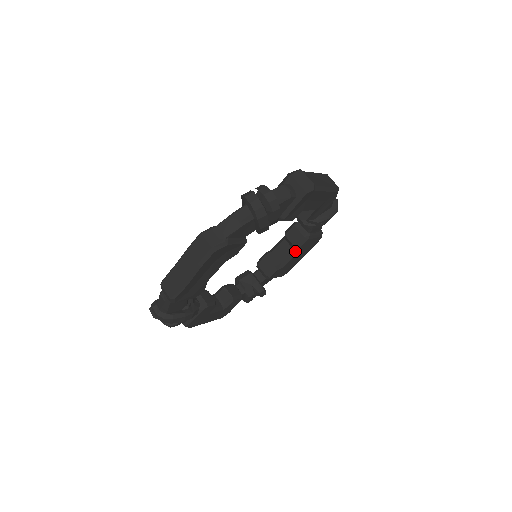
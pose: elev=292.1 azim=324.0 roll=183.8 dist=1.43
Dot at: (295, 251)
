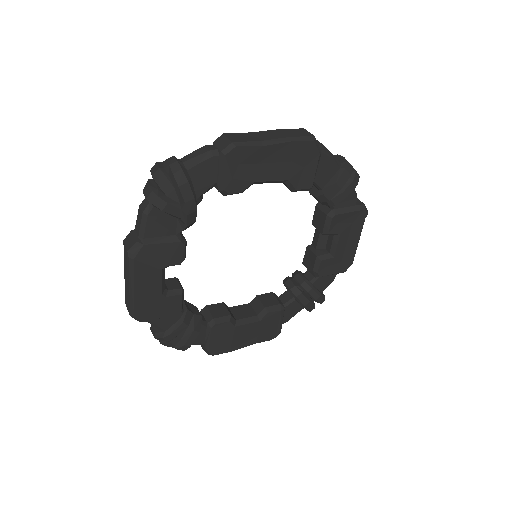
Dot at: (258, 317)
